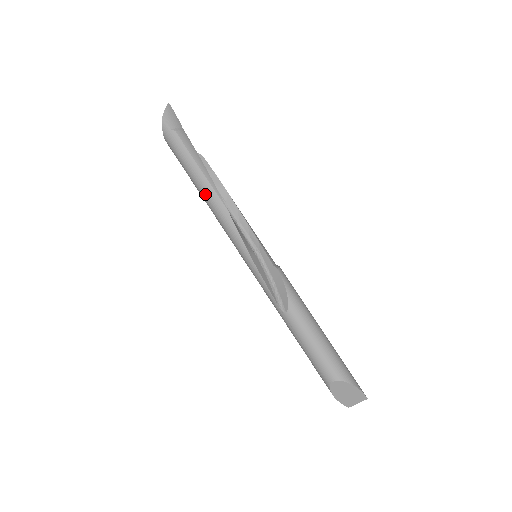
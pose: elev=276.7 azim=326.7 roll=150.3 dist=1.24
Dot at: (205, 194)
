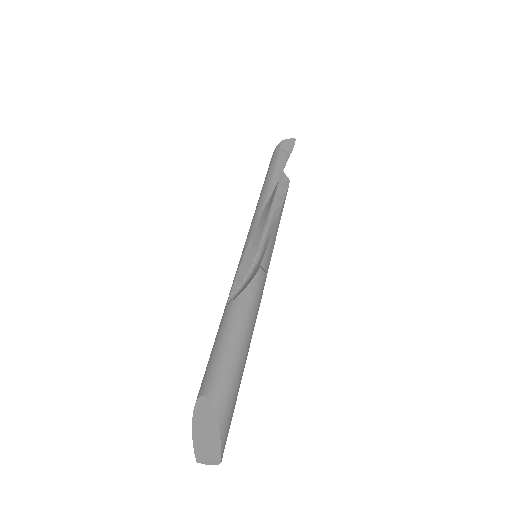
Dot at: (261, 193)
